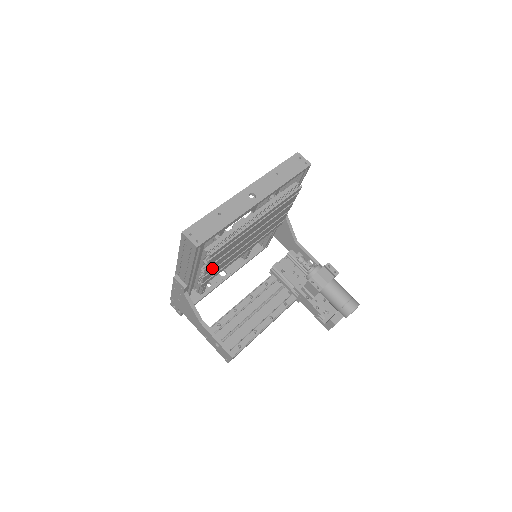
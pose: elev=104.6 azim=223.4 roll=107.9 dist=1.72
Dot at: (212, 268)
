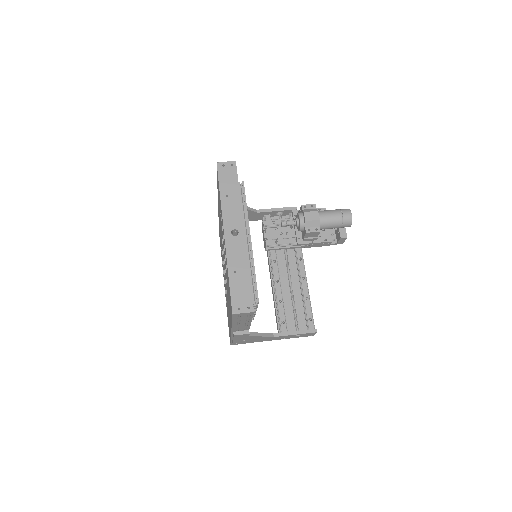
Dot at: occluded
